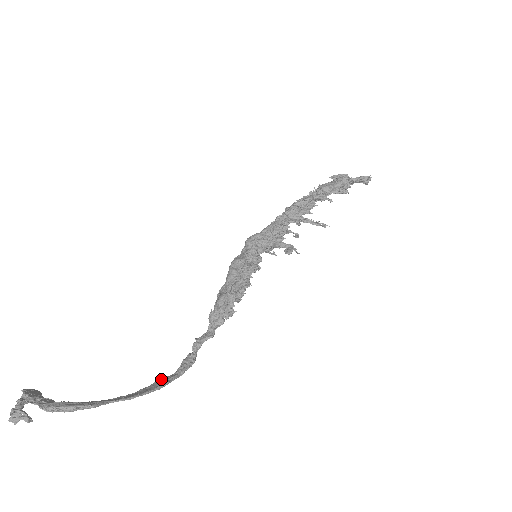
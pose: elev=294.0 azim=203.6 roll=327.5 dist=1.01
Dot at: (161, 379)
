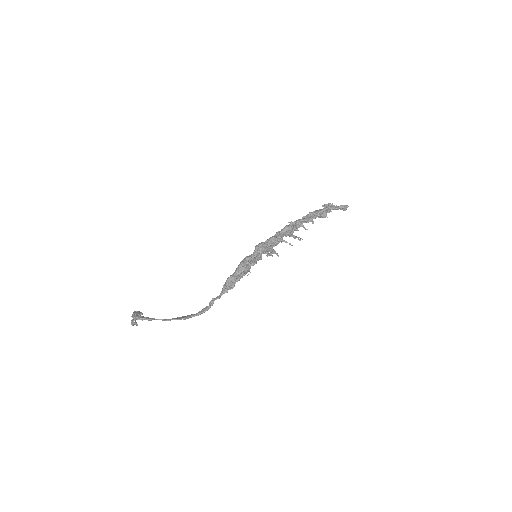
Dot at: (188, 315)
